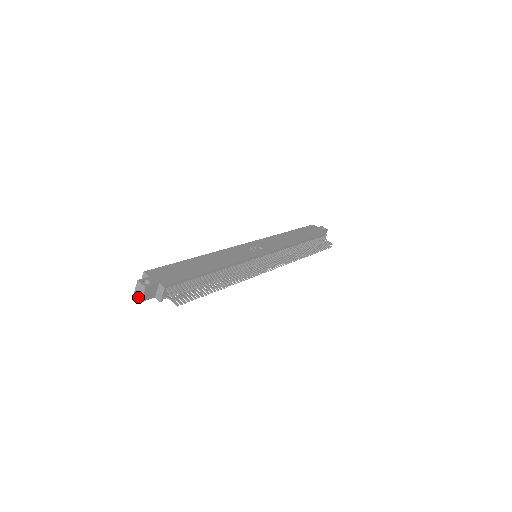
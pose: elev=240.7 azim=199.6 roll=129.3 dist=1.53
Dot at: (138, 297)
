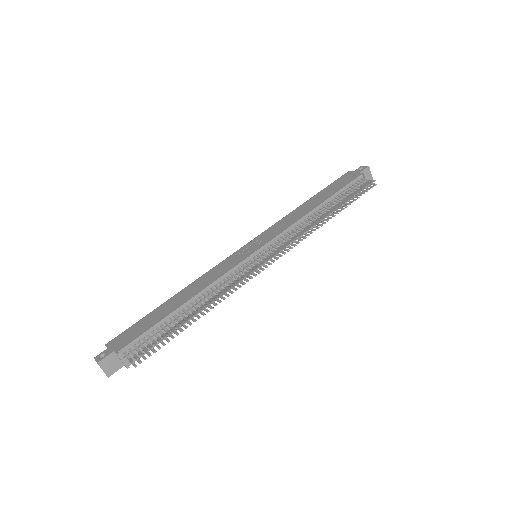
Dot at: occluded
